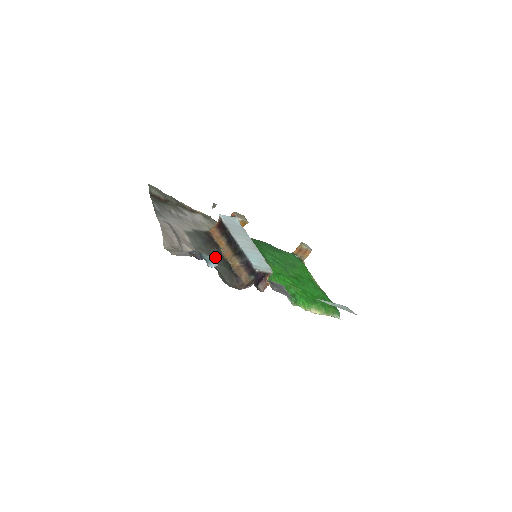
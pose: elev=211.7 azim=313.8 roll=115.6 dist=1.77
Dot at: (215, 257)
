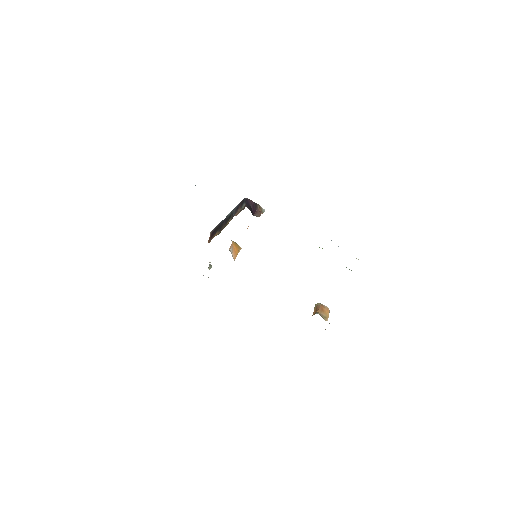
Dot at: occluded
